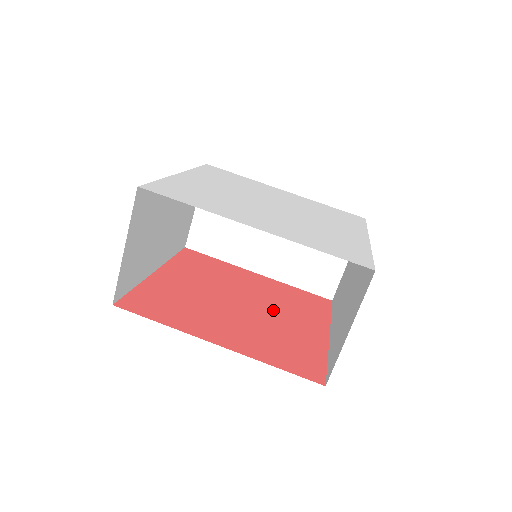
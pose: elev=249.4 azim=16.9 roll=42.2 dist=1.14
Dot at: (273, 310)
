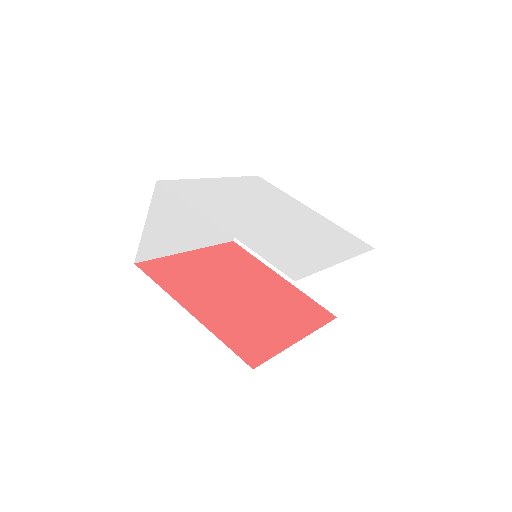
Dot at: (265, 306)
